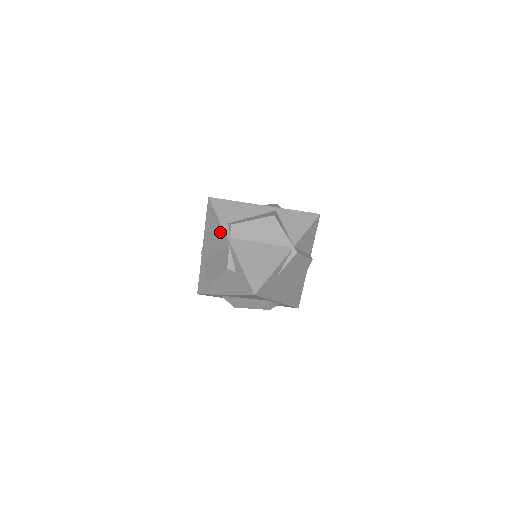
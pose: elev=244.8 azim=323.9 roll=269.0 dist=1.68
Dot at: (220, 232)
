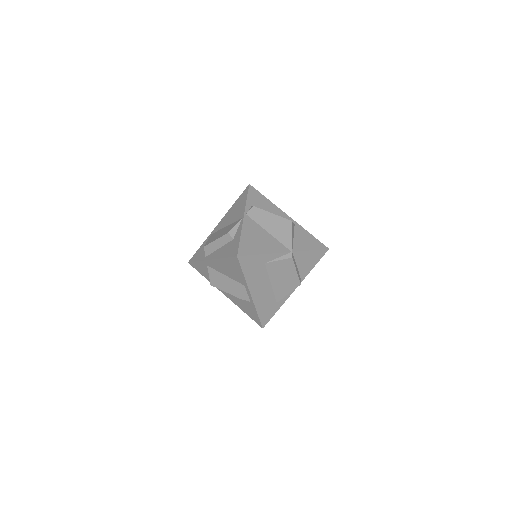
Dot at: (241, 209)
